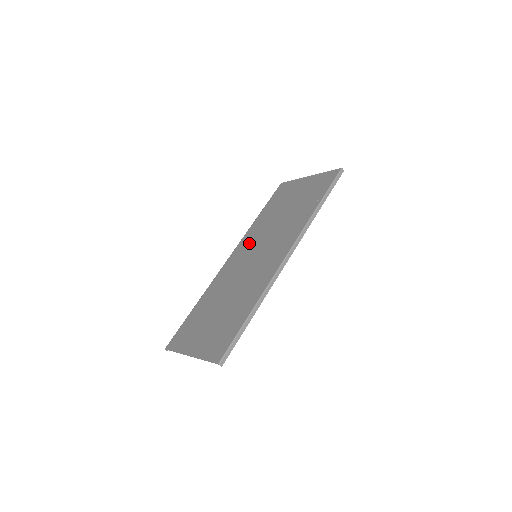
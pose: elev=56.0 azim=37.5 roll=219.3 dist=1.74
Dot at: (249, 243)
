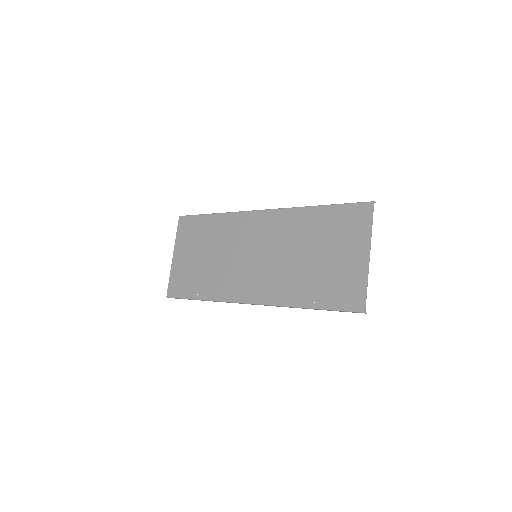
Dot at: (274, 229)
